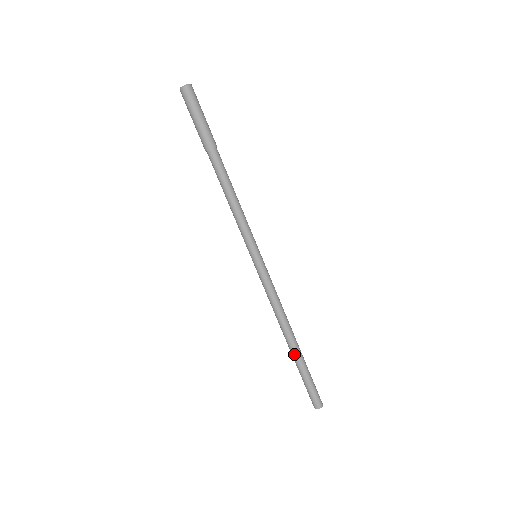
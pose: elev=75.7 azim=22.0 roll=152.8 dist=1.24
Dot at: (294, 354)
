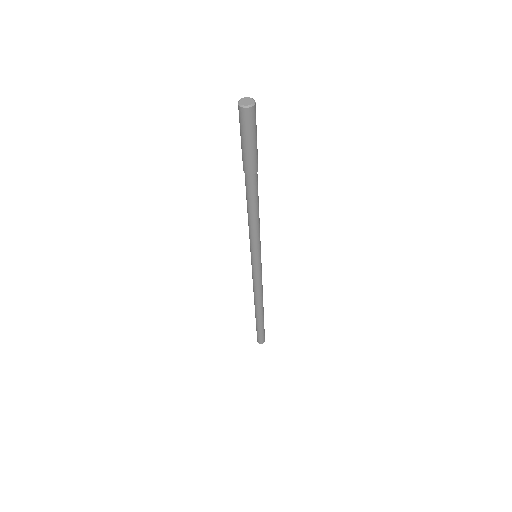
Dot at: (260, 317)
